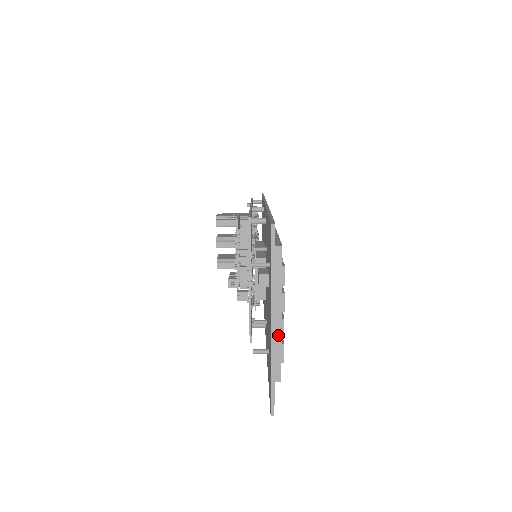
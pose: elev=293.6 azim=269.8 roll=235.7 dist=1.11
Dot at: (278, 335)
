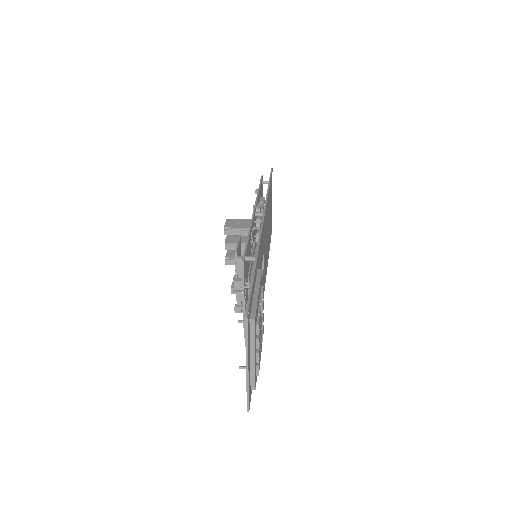
Dot at: (253, 366)
